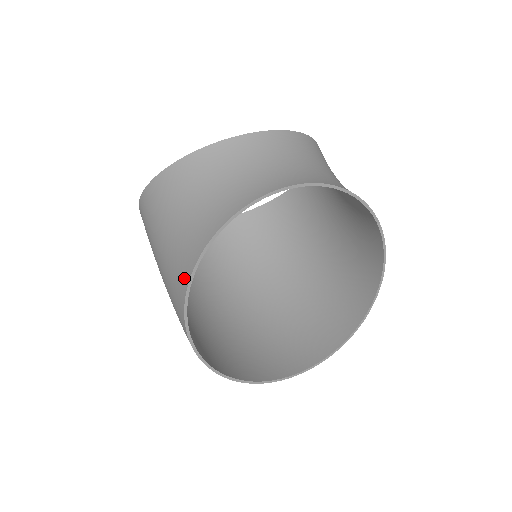
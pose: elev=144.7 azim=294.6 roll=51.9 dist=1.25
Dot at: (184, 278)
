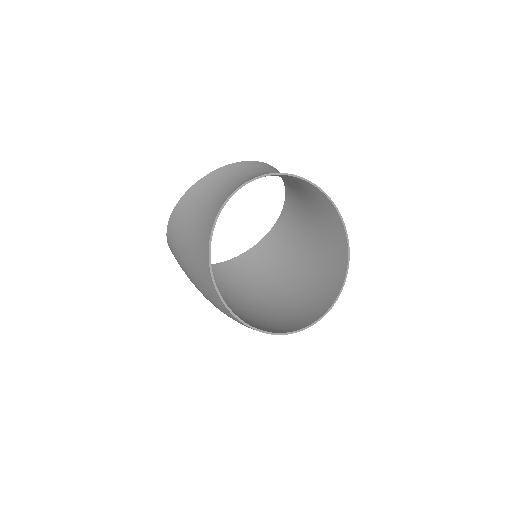
Dot at: (206, 244)
